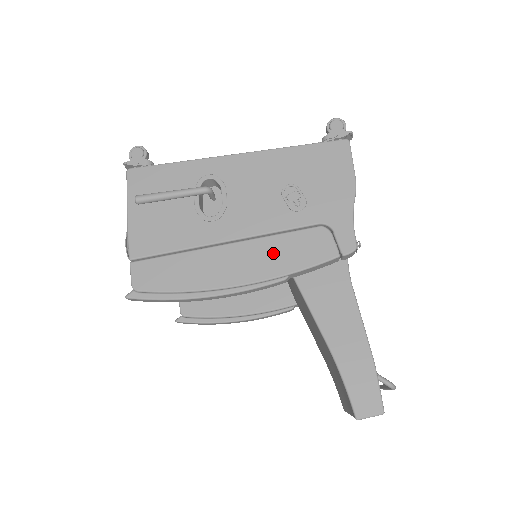
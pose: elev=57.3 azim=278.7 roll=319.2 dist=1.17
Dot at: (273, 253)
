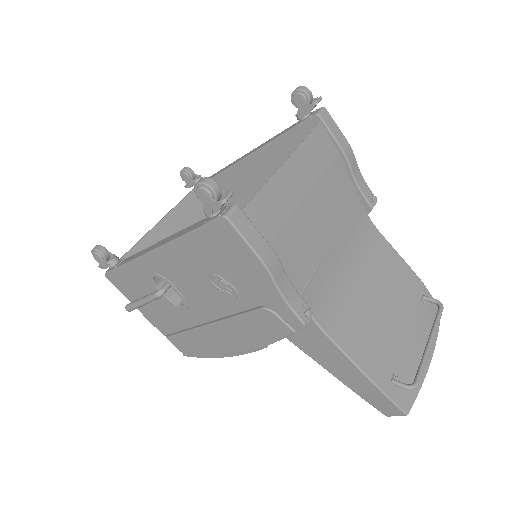
Dot at: (243, 331)
